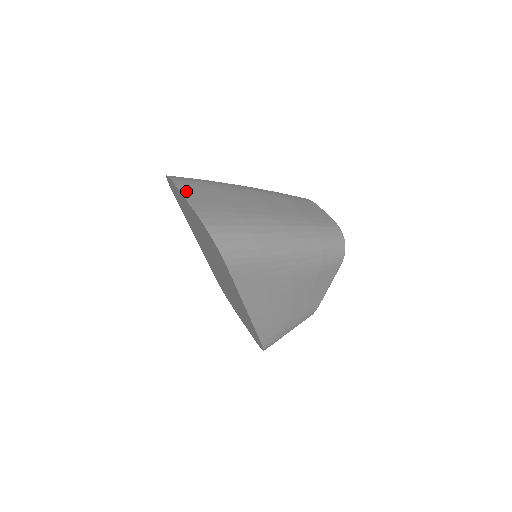
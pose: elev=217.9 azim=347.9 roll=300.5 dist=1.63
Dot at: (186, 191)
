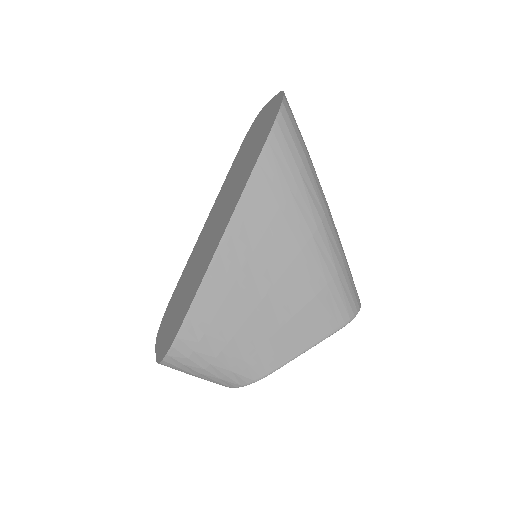
Dot at: occluded
